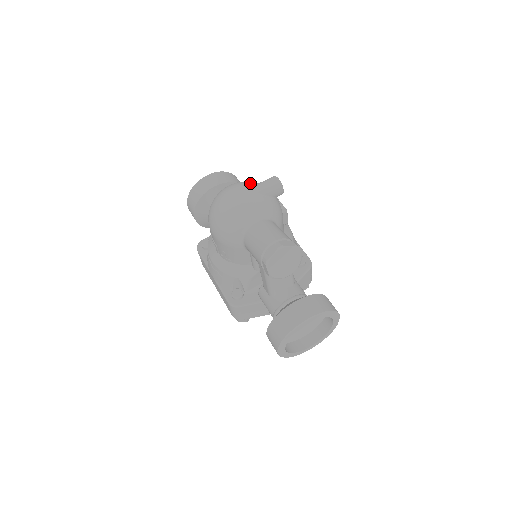
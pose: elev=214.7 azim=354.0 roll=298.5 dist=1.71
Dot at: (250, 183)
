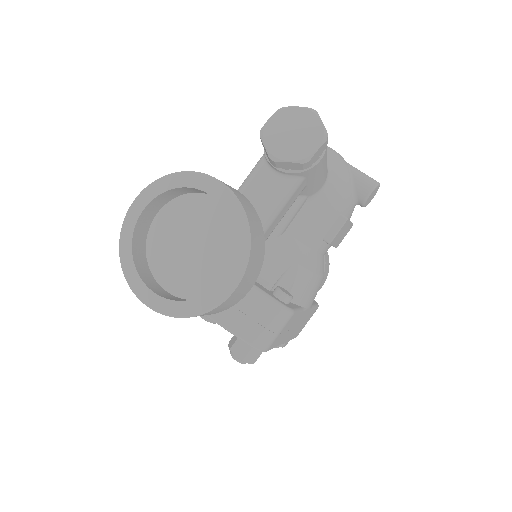
Dot at: occluded
